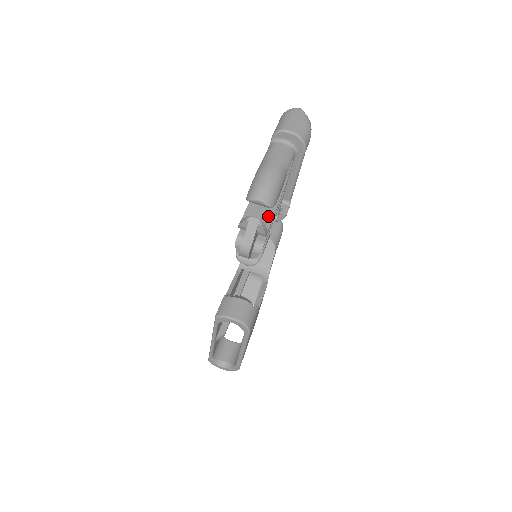
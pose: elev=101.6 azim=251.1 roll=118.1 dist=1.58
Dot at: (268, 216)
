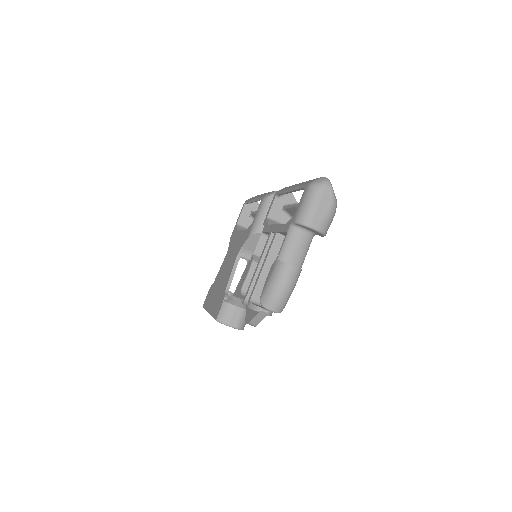
Dot at: occluded
